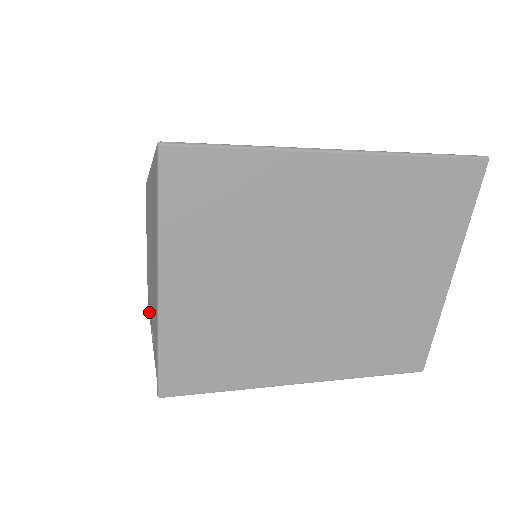
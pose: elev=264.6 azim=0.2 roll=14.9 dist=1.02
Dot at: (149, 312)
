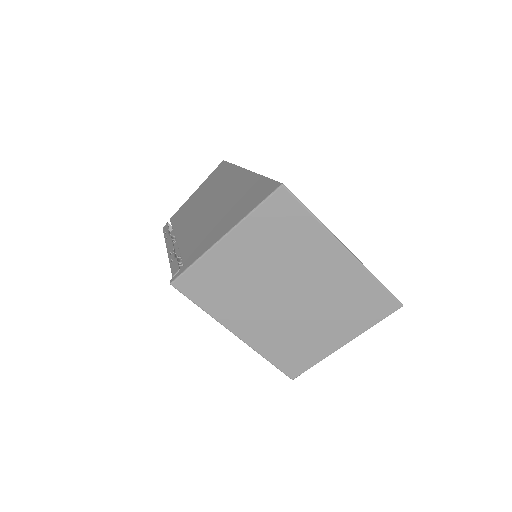
Dot at: (167, 233)
